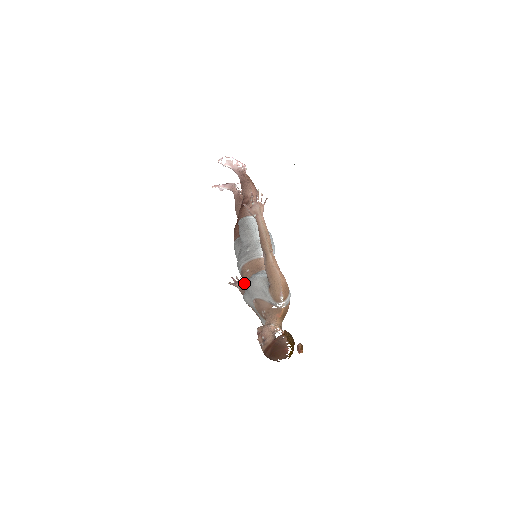
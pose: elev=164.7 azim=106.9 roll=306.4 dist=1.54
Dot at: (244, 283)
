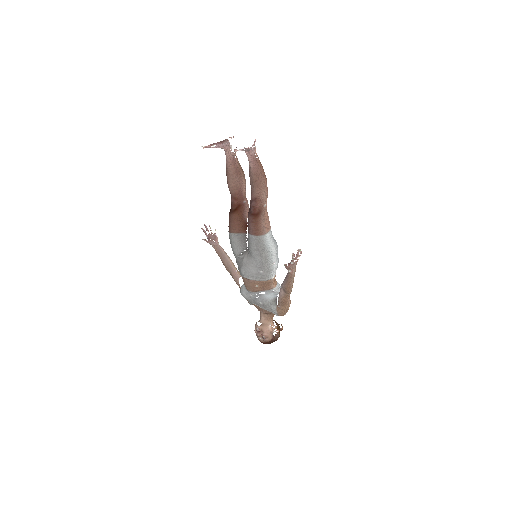
Dot at: (248, 289)
